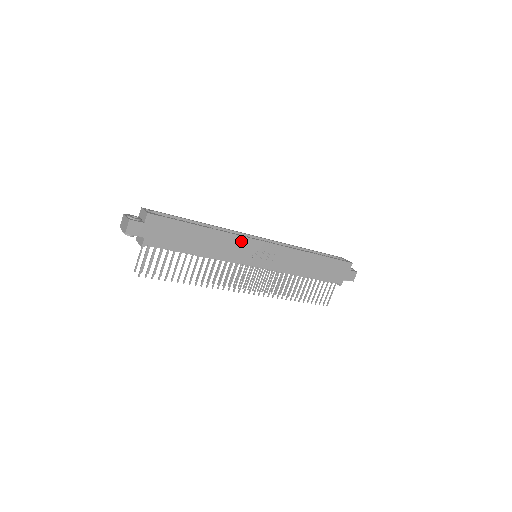
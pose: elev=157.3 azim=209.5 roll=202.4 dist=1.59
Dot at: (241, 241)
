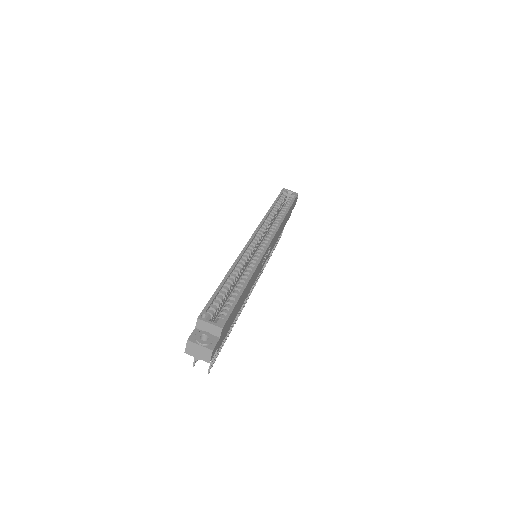
Dot at: (260, 263)
